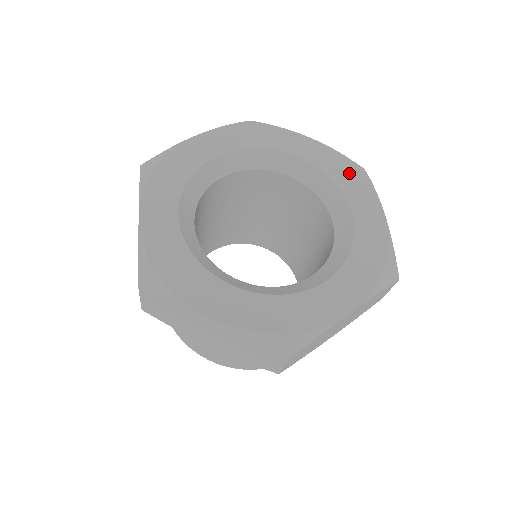
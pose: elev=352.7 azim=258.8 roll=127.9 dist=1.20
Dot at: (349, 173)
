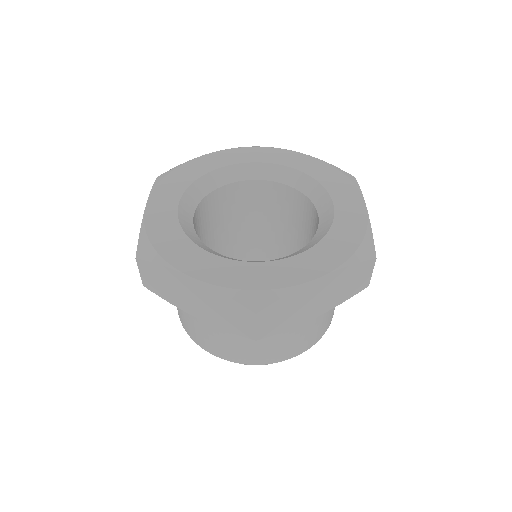
Dot at: (336, 177)
